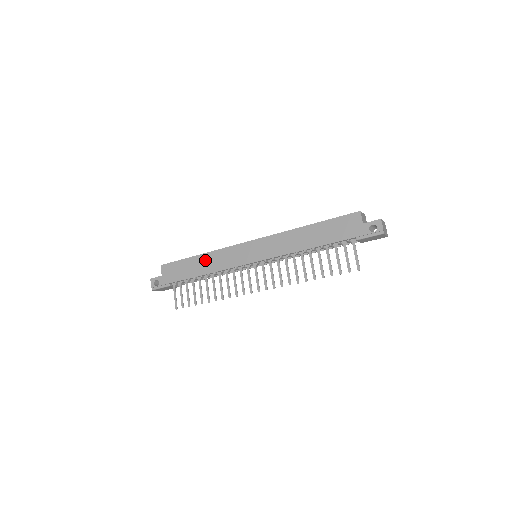
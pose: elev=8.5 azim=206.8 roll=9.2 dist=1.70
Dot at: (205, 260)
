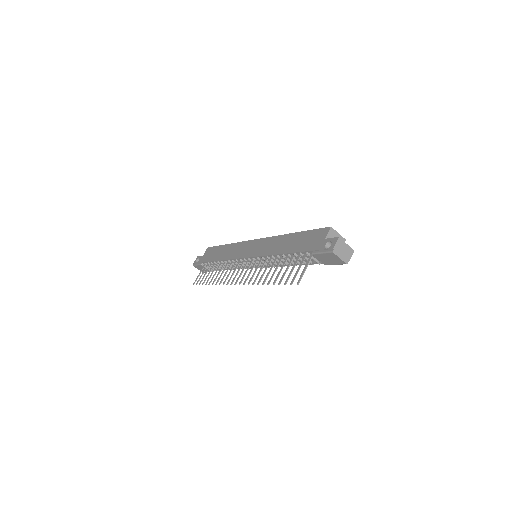
Dot at: (227, 249)
